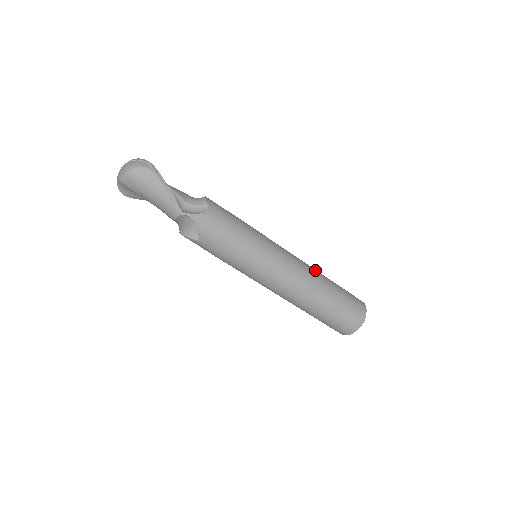
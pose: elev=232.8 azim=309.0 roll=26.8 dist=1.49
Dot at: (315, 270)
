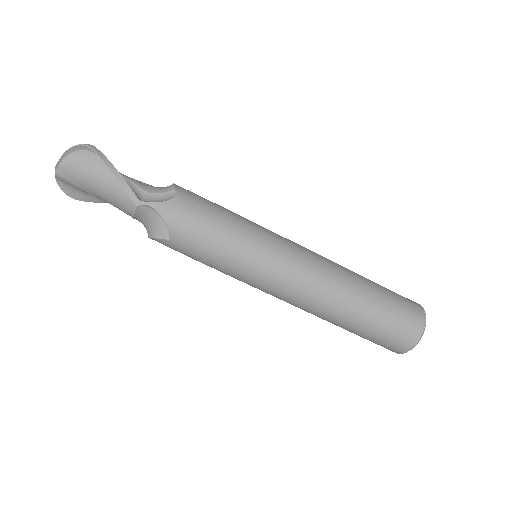
Dot at: occluded
